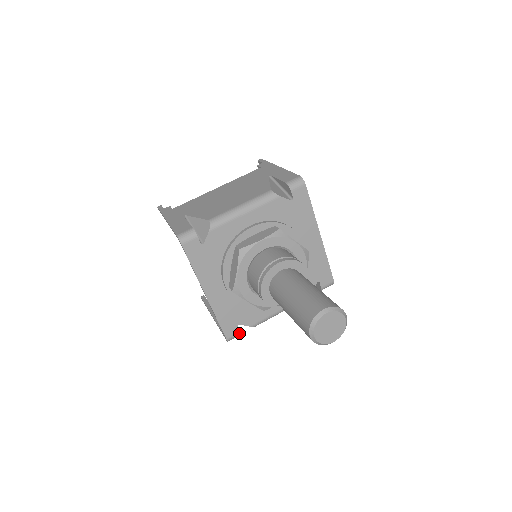
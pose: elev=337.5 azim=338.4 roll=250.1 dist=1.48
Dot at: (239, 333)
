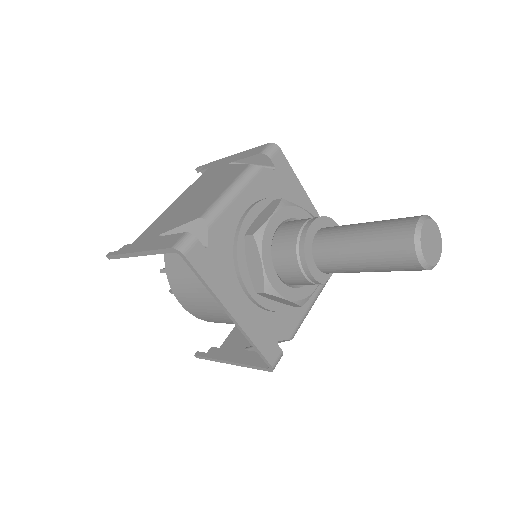
Dot at: (281, 353)
